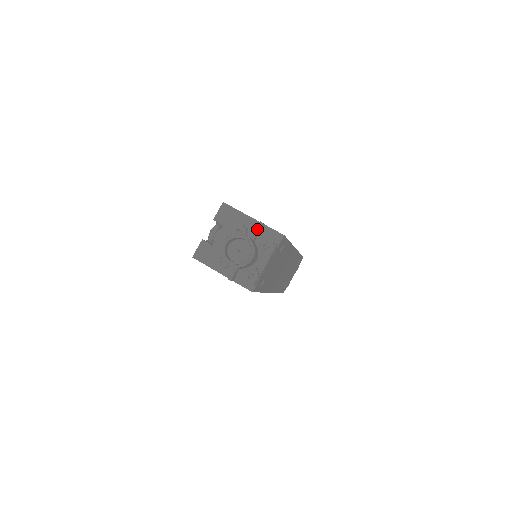
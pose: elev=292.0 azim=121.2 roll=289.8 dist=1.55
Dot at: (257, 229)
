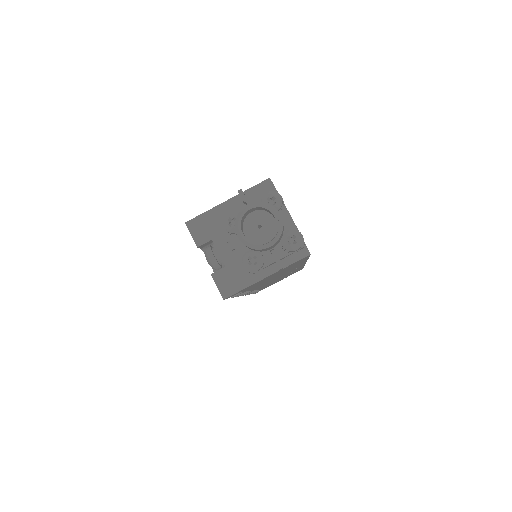
Dot at: (244, 200)
